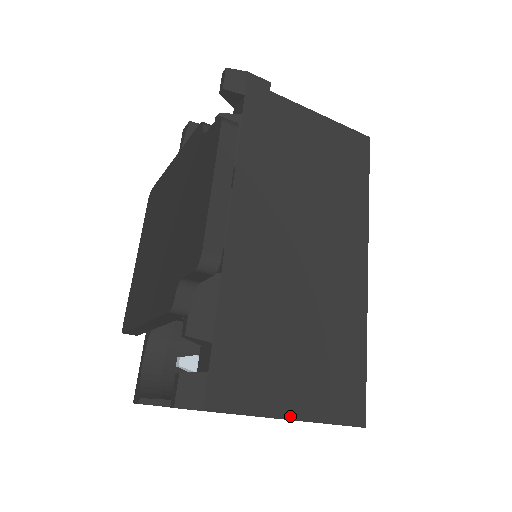
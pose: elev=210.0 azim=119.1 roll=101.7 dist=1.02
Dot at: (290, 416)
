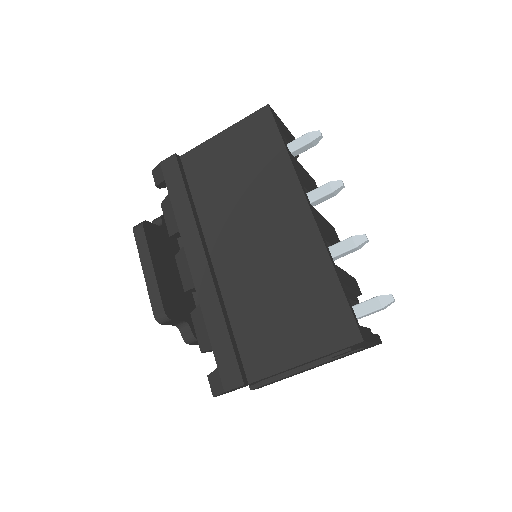
Dot at: (292, 365)
